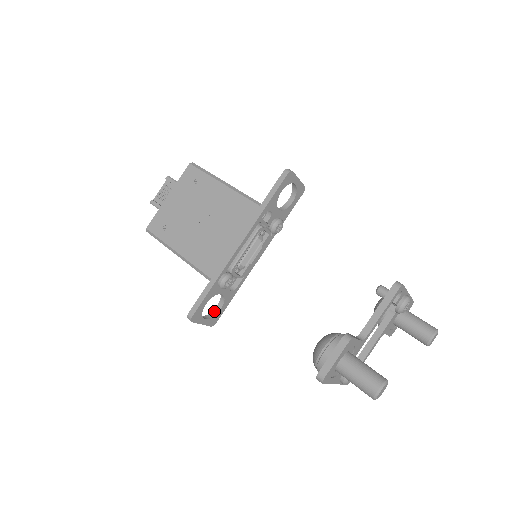
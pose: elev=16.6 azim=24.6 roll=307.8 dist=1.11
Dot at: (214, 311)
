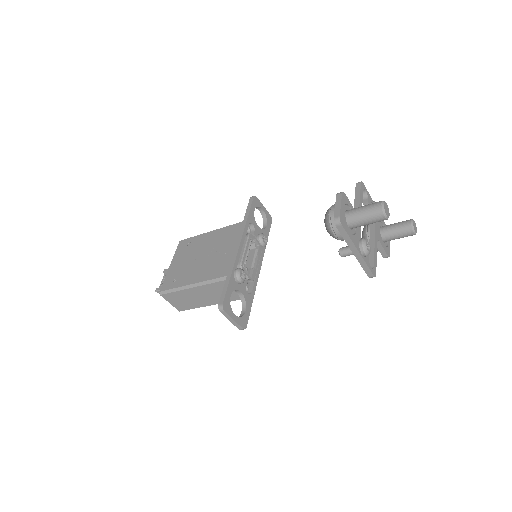
Dot at: (241, 315)
